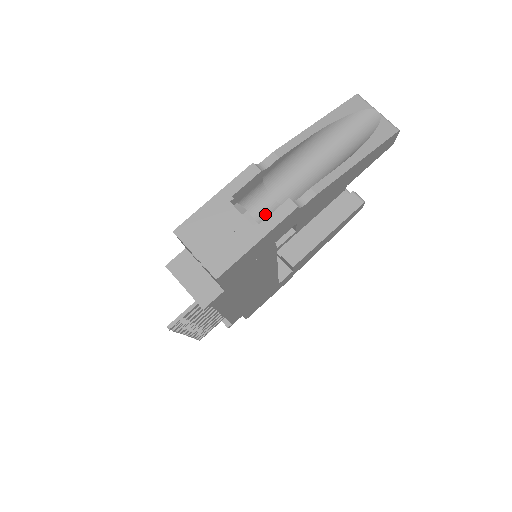
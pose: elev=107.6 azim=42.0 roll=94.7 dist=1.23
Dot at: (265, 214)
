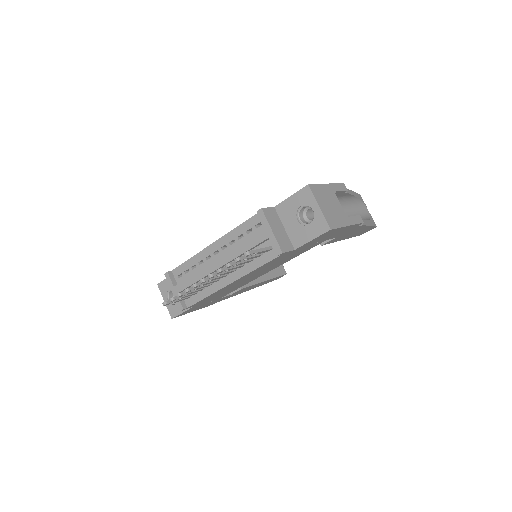
Dot at: occluded
